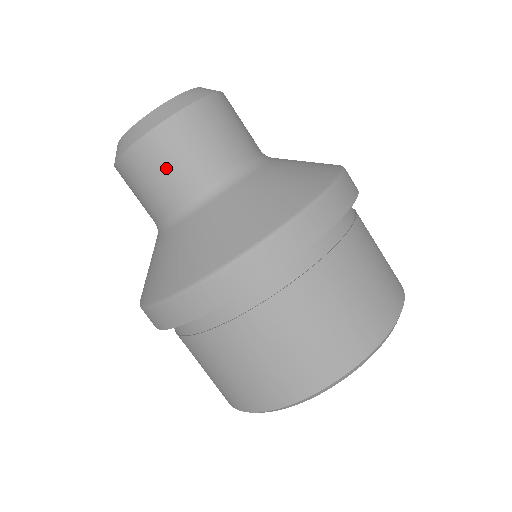
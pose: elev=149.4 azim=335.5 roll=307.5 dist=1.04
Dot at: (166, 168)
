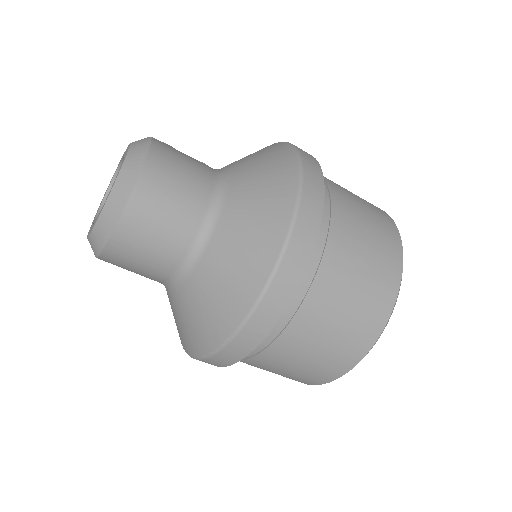
Dot at: (133, 269)
